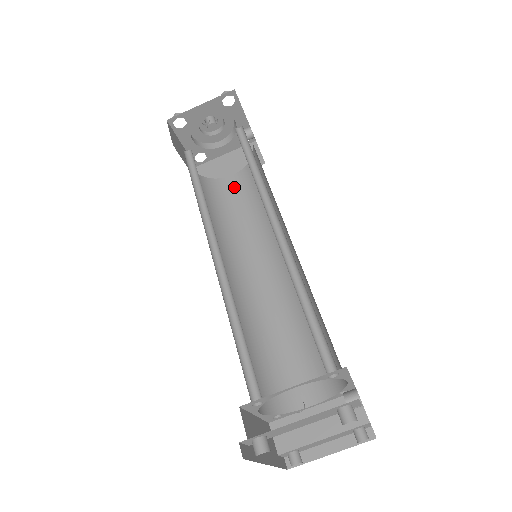
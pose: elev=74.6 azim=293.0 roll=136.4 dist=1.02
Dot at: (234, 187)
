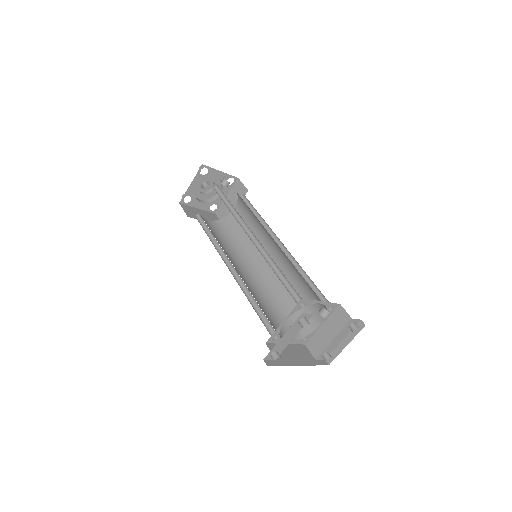
Dot at: occluded
